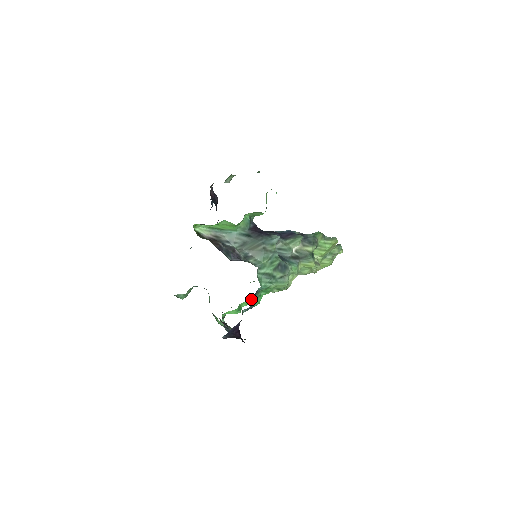
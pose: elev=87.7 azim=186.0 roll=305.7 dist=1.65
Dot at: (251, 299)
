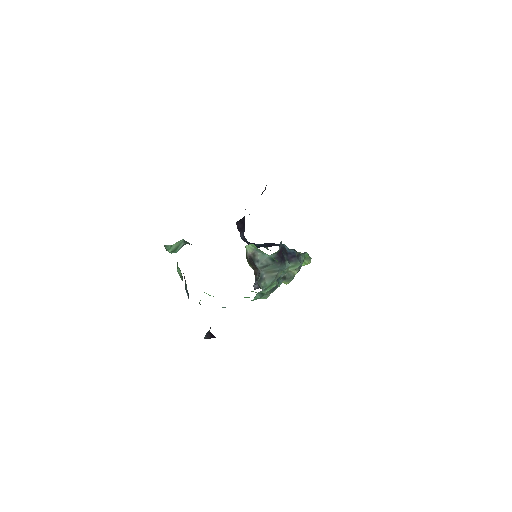
Dot at: occluded
